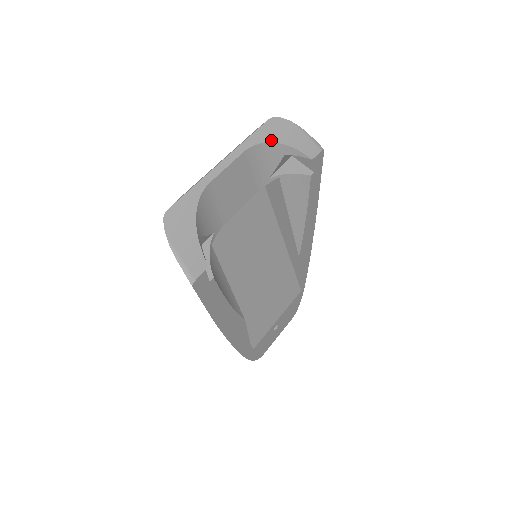
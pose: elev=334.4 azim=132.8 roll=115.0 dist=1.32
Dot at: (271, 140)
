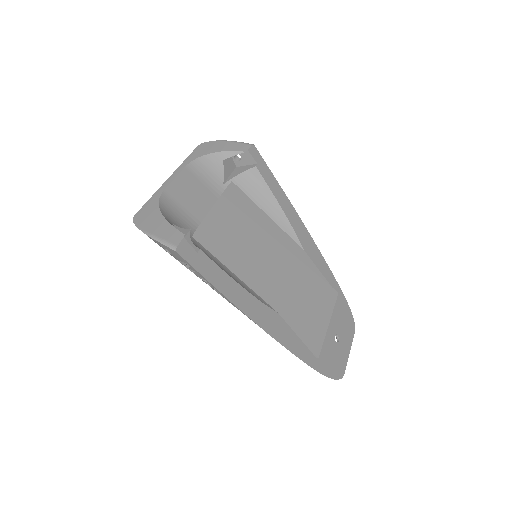
Dot at: (204, 154)
